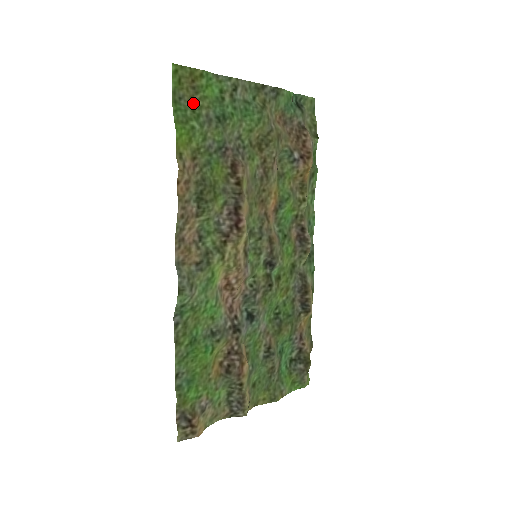
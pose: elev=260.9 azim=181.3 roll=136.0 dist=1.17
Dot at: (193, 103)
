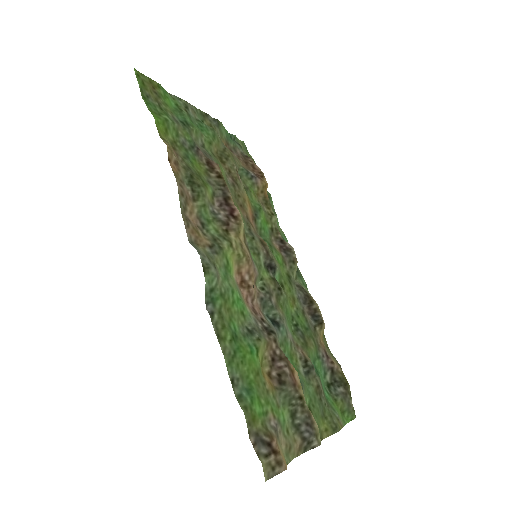
Dot at: (159, 104)
